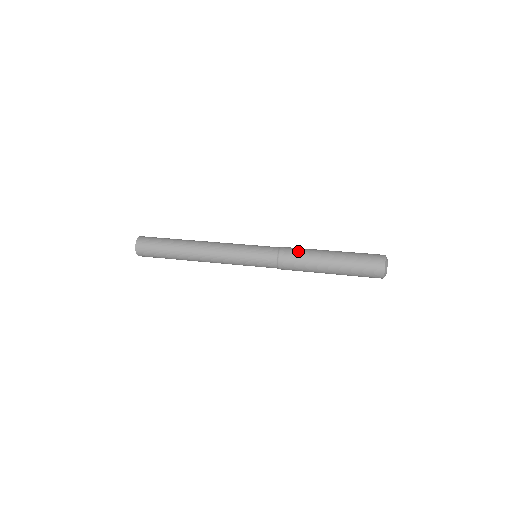
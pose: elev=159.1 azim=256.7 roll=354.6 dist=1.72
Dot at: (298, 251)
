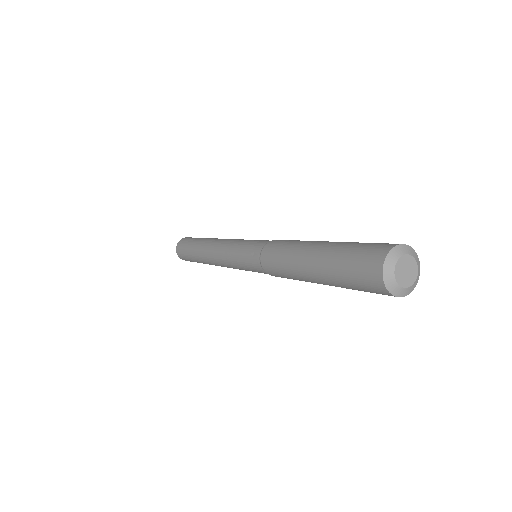
Dot at: (286, 241)
